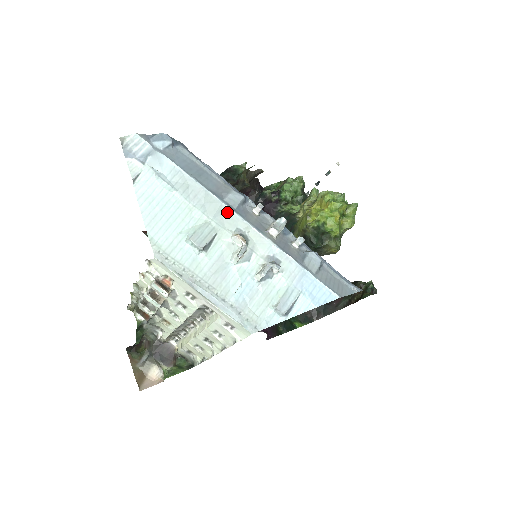
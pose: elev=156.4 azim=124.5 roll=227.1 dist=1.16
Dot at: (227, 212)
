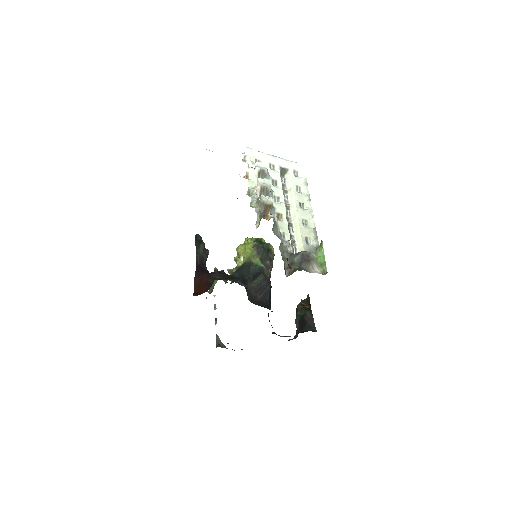
Dot at: occluded
